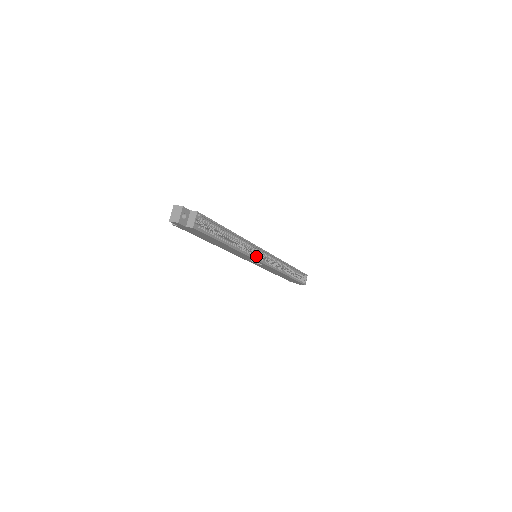
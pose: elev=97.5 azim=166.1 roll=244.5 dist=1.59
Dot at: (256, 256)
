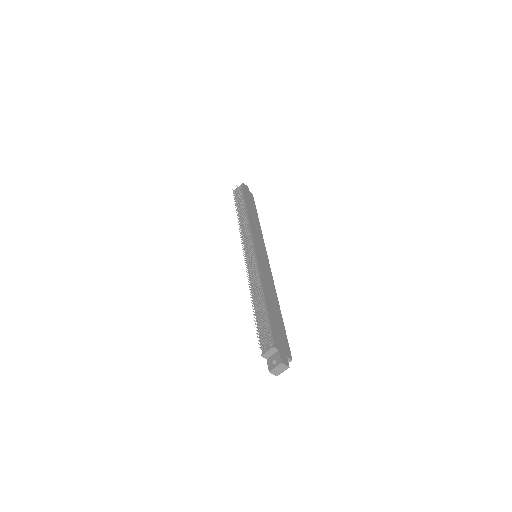
Dot at: occluded
